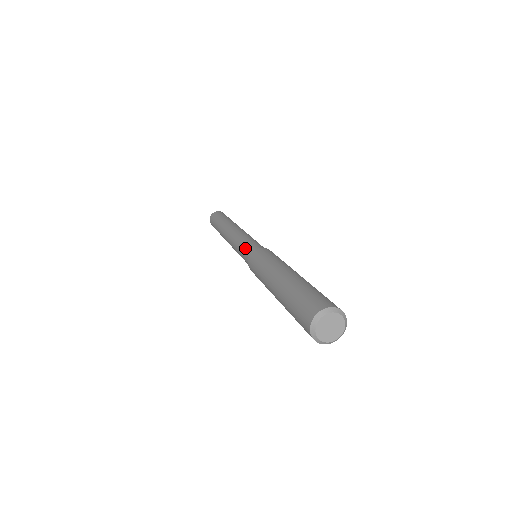
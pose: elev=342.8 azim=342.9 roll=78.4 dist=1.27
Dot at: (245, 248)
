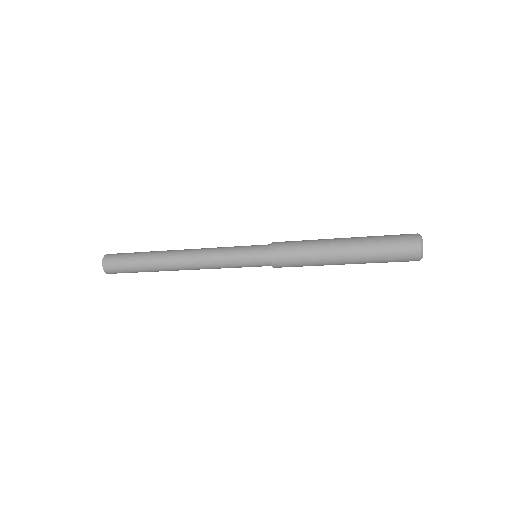
Dot at: occluded
